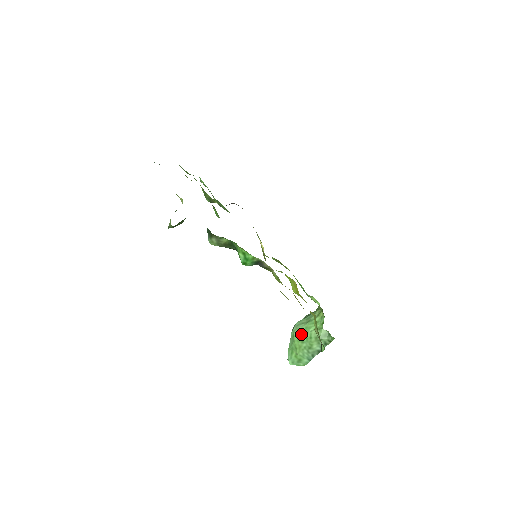
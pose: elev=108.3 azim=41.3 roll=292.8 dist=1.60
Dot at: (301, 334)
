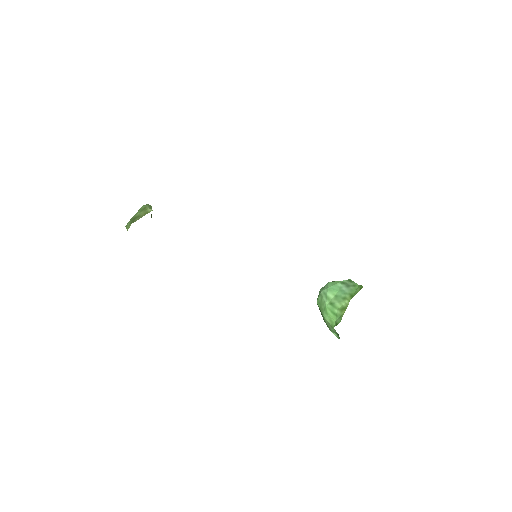
Dot at: (320, 307)
